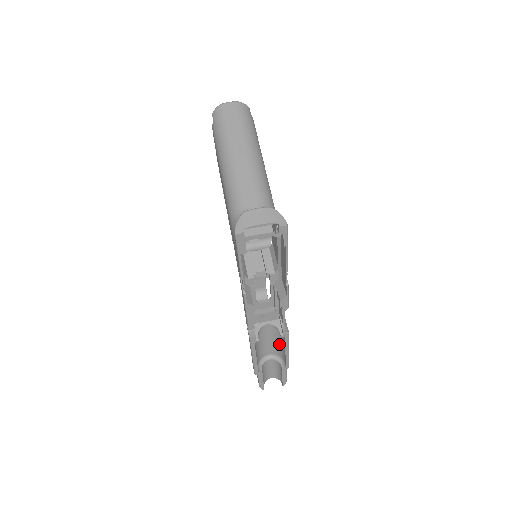
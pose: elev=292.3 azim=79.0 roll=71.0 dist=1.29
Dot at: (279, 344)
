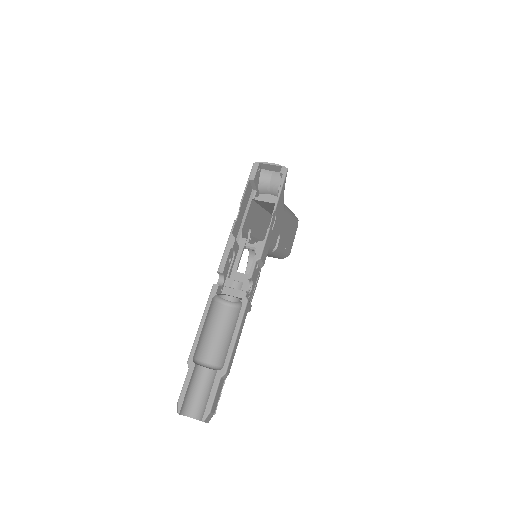
Dot at: occluded
